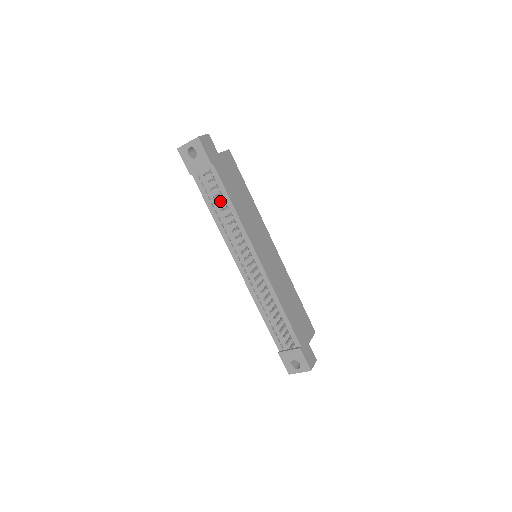
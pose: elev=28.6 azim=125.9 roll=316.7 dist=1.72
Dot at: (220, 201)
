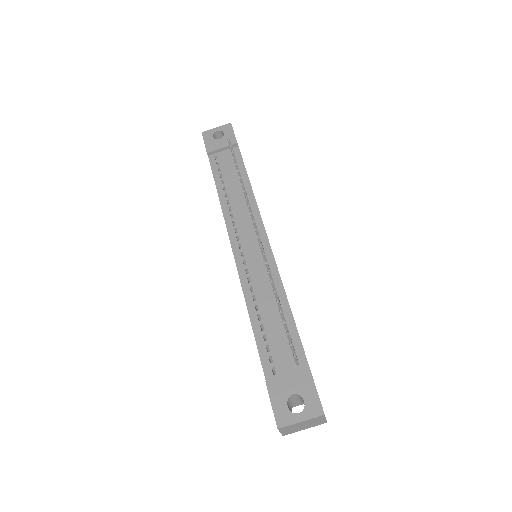
Dot at: occluded
